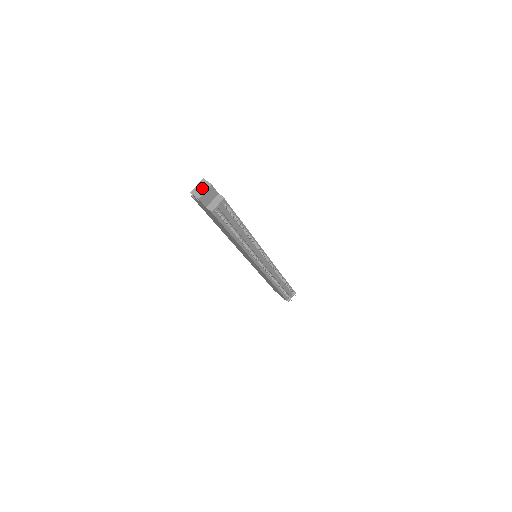
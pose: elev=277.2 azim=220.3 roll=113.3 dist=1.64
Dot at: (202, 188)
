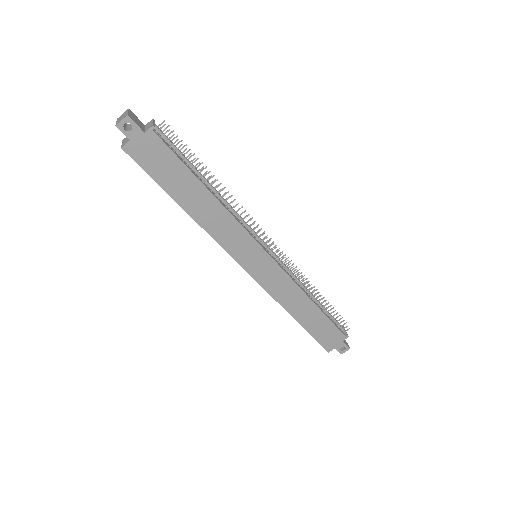
Dot at: (123, 116)
